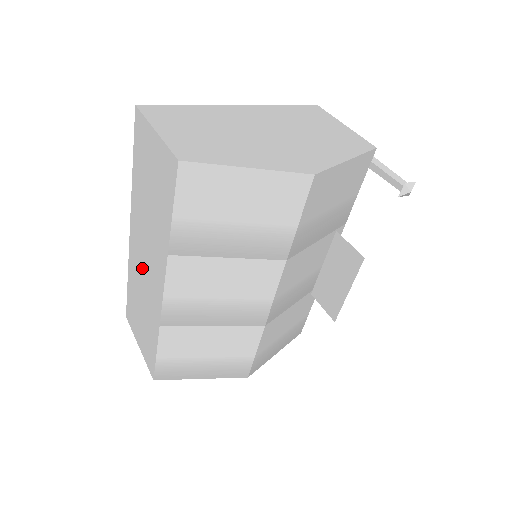
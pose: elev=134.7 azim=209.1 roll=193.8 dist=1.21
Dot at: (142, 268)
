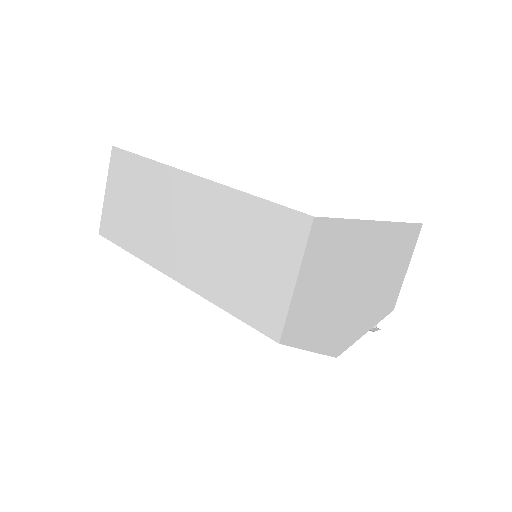
Dot at: (171, 215)
